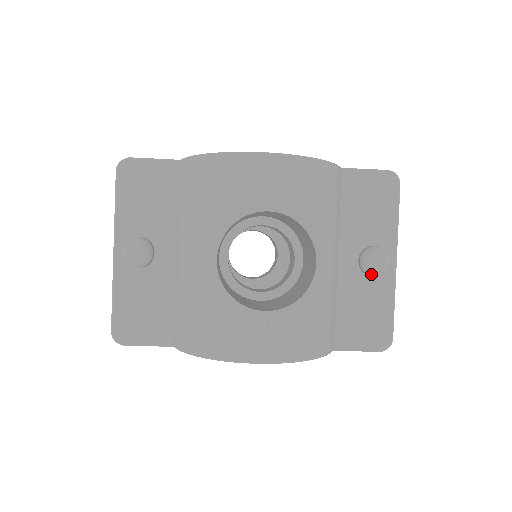
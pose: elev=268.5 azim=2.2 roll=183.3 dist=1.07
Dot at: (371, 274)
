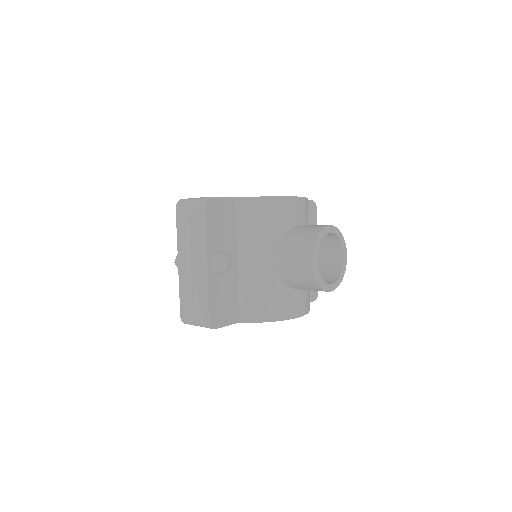
Dot at: occluded
